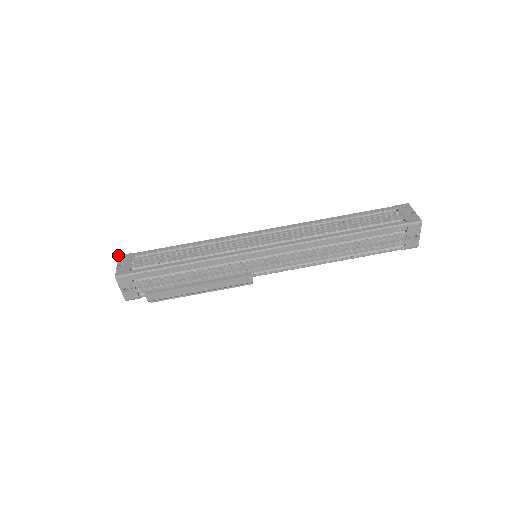
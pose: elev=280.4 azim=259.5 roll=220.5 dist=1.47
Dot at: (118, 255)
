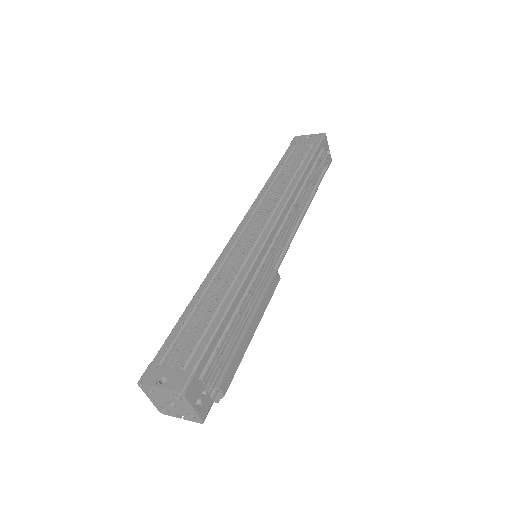
Dot at: (137, 383)
